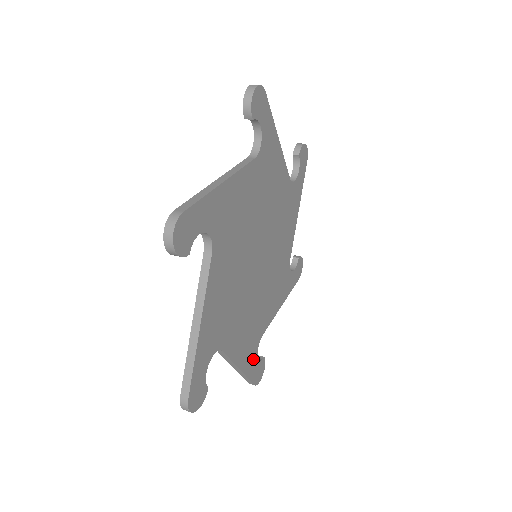
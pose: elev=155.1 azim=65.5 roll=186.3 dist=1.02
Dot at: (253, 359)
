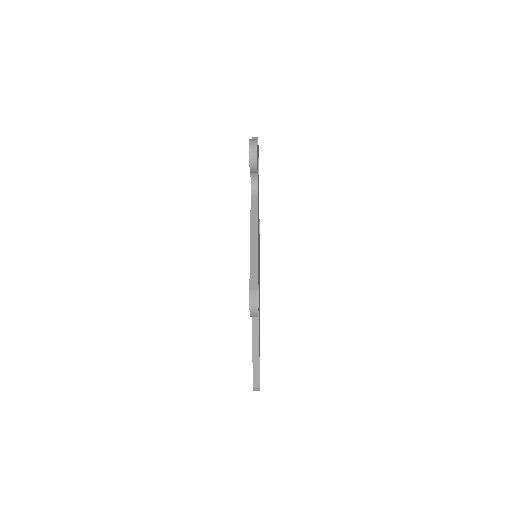
Dot at: occluded
